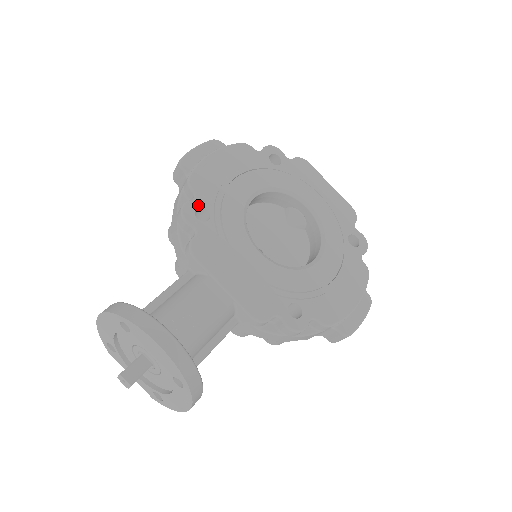
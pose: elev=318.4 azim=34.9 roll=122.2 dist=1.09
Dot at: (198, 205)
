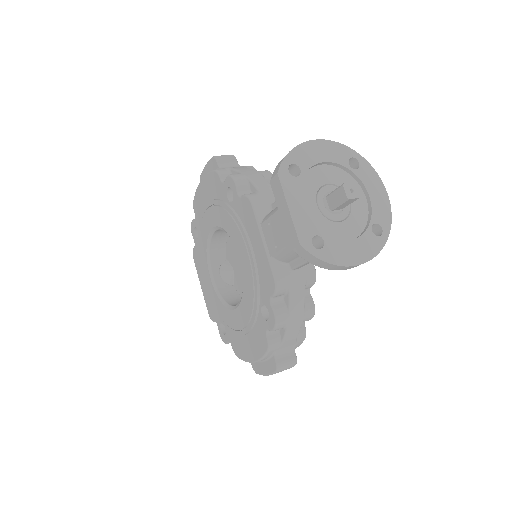
Dot at: occluded
